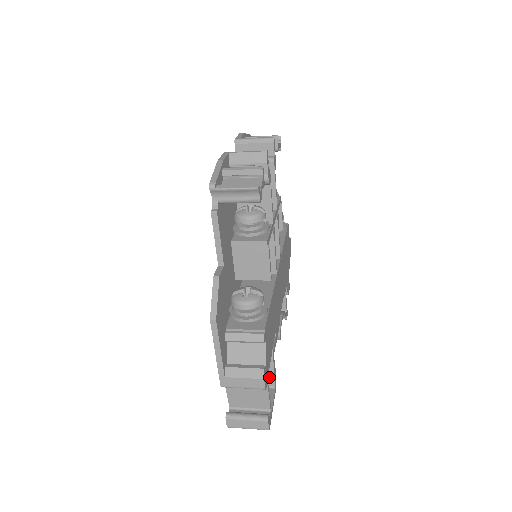
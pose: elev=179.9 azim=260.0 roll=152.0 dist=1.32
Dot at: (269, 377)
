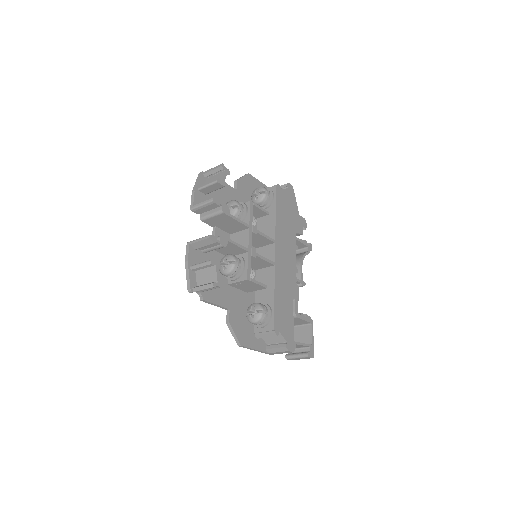
Dot at: (304, 322)
